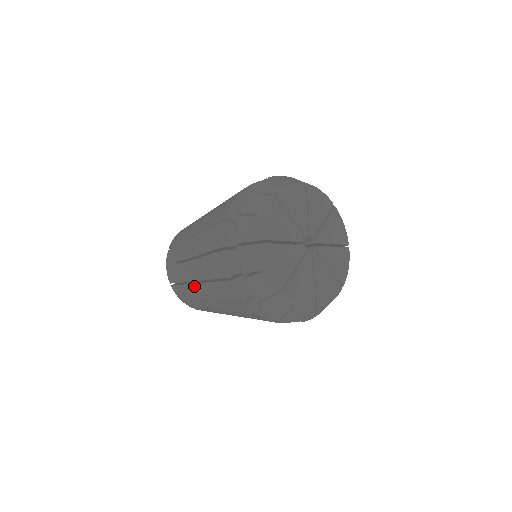
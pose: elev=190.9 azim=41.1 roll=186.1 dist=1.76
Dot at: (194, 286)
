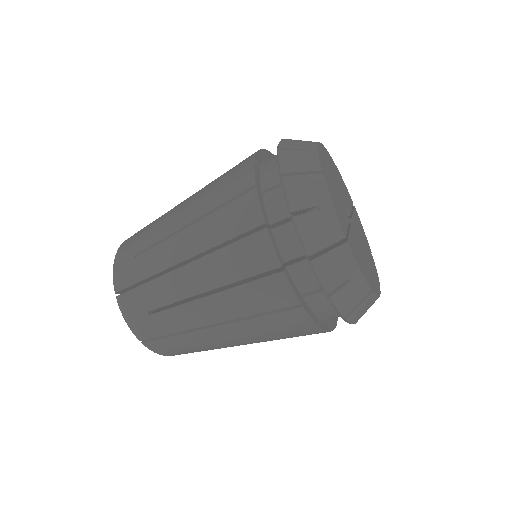
Dot at: (170, 218)
